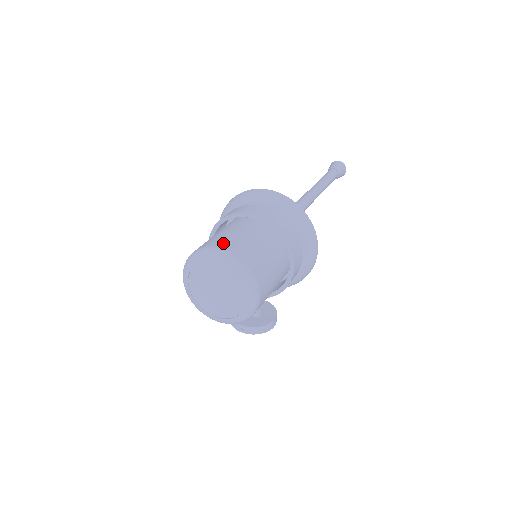
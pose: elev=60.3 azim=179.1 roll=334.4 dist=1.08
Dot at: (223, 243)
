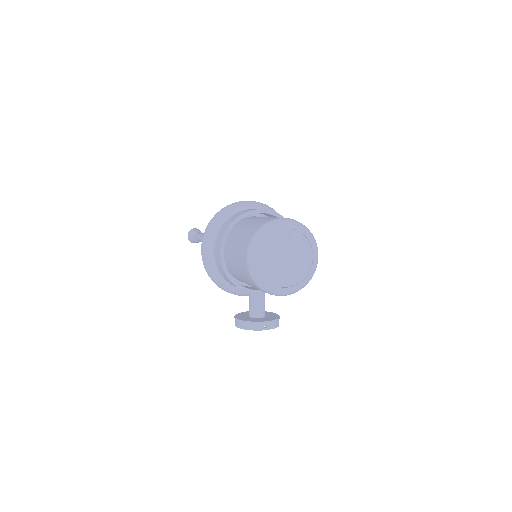
Dot at: occluded
